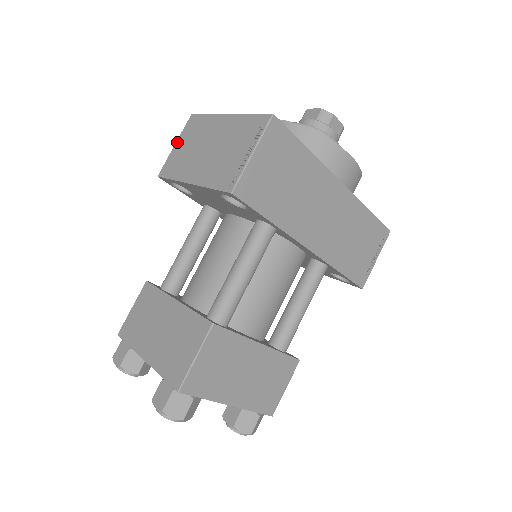
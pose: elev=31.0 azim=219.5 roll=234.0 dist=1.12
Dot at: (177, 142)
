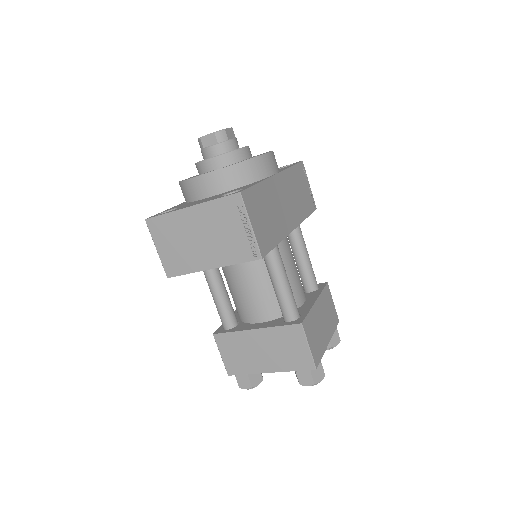
Dot at: (157, 246)
